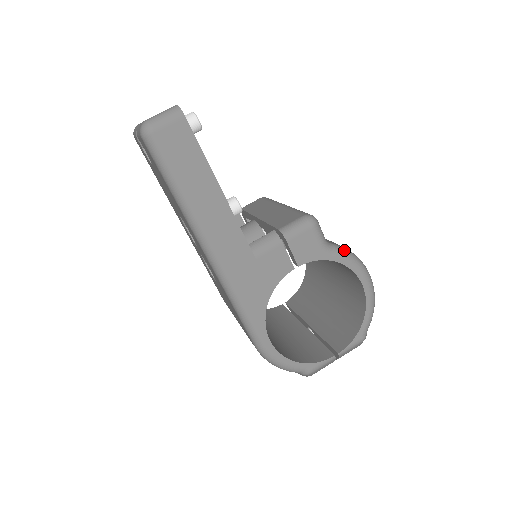
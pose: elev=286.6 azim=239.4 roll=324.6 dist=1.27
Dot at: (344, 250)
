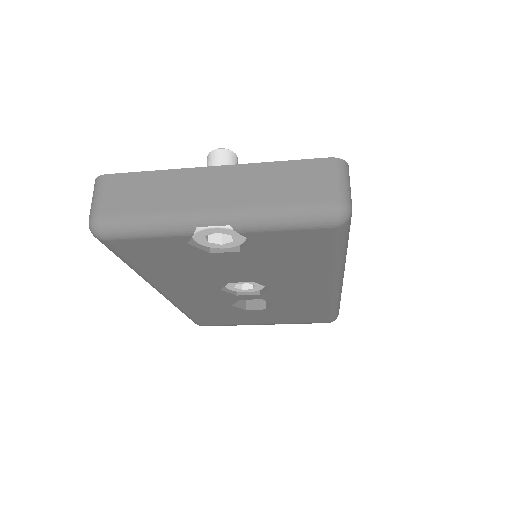
Dot at: occluded
